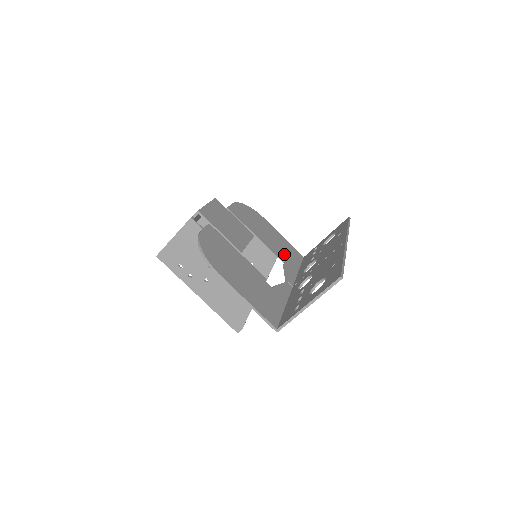
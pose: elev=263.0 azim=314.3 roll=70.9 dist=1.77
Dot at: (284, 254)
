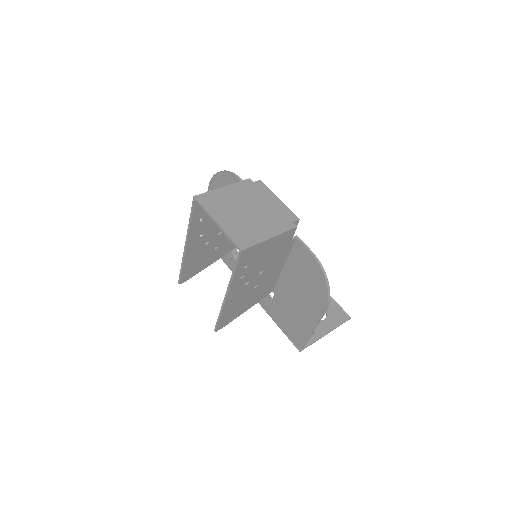
Dot at: occluded
